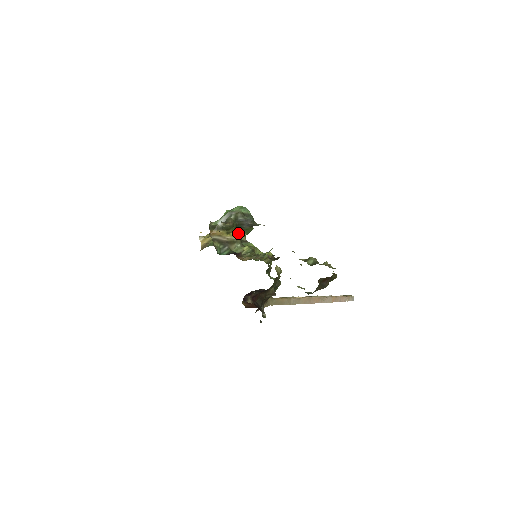
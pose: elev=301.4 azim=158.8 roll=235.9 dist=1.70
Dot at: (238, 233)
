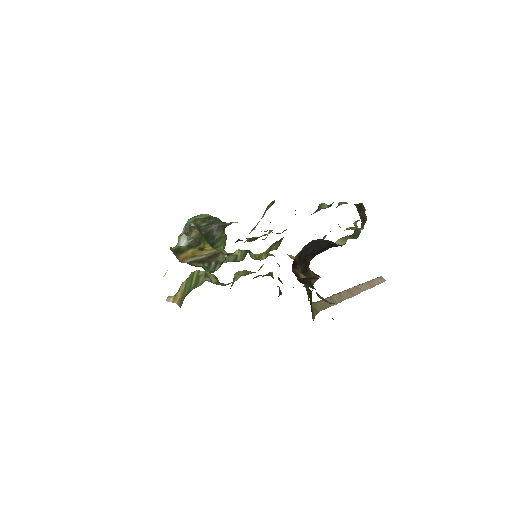
Dot at: occluded
